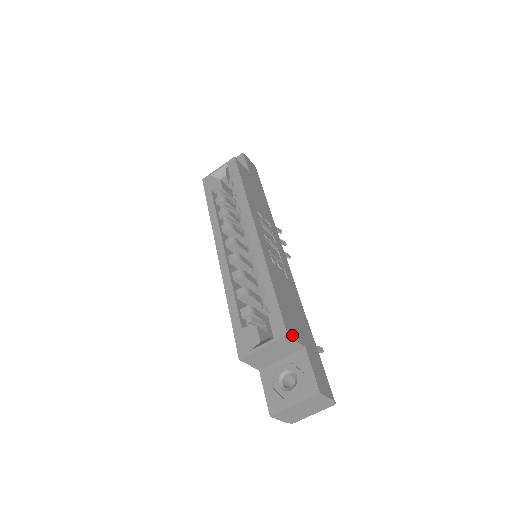
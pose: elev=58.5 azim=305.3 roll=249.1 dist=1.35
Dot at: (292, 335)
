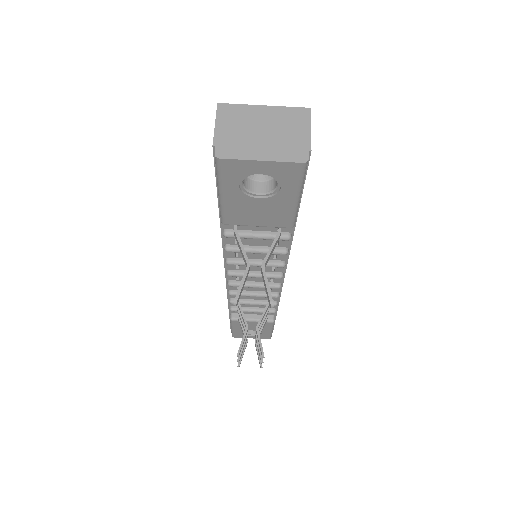
Dot at: occluded
